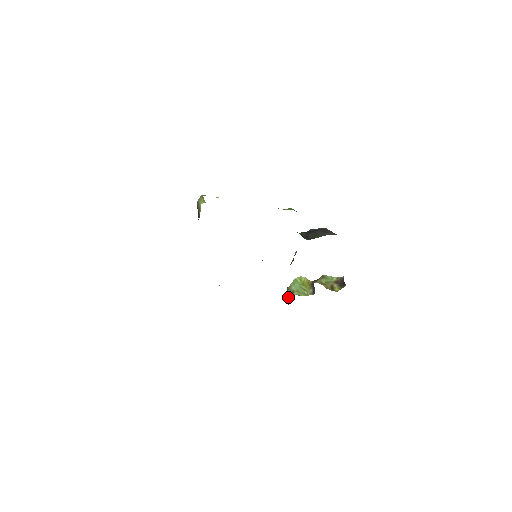
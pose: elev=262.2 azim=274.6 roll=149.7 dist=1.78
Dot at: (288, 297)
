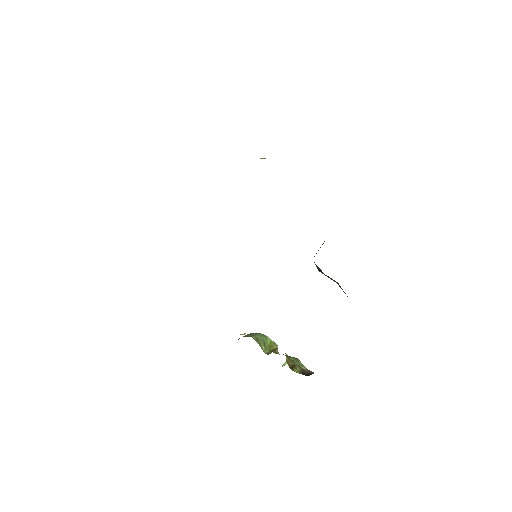
Dot at: (243, 336)
